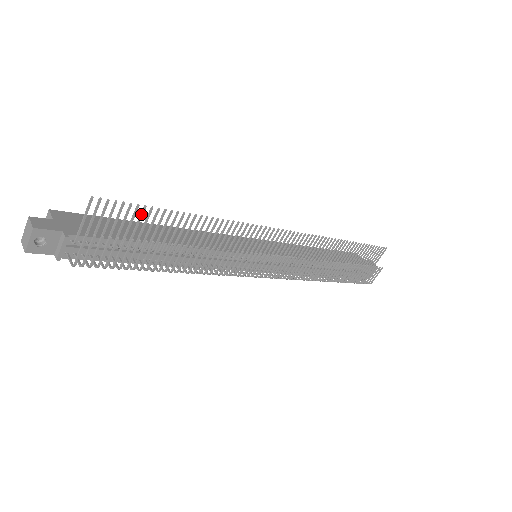
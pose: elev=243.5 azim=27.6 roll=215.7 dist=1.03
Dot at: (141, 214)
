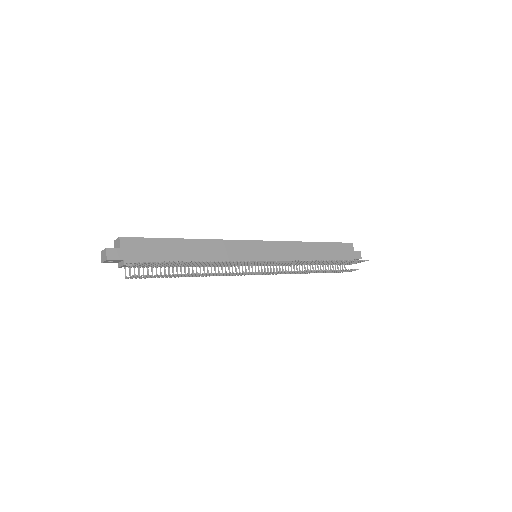
Dot at: (170, 263)
